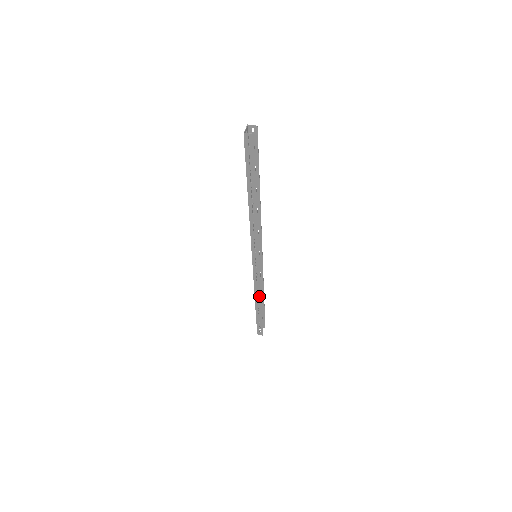
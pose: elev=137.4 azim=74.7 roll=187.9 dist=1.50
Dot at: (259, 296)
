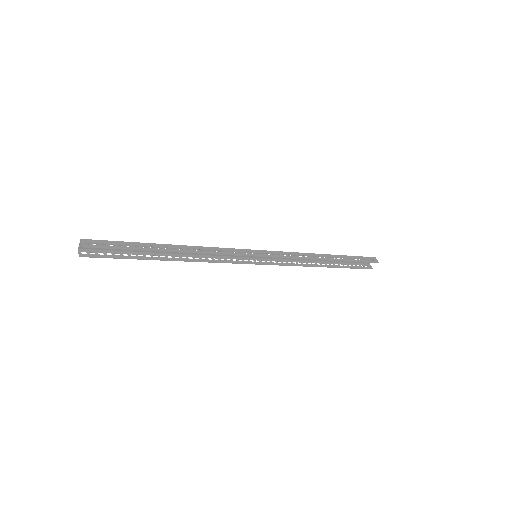
Dot at: (309, 264)
